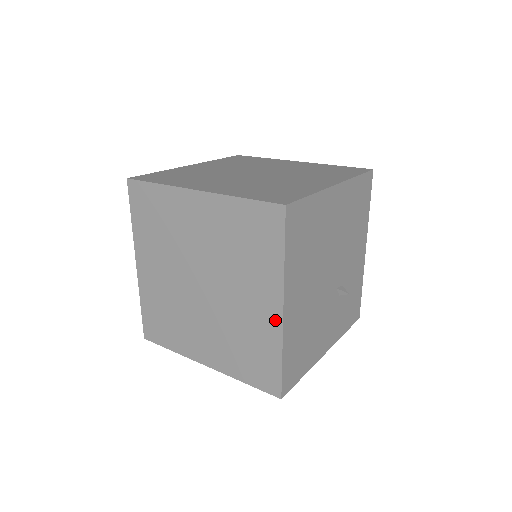
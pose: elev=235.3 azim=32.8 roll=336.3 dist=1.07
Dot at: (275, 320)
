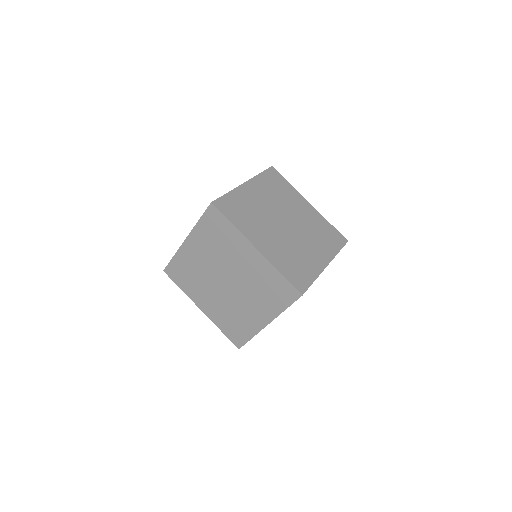
Dot at: (260, 324)
